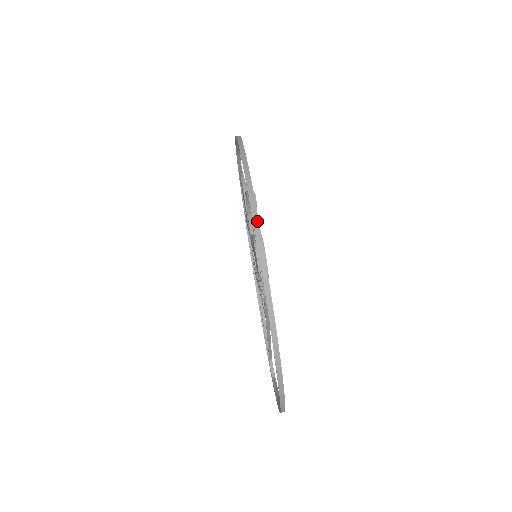
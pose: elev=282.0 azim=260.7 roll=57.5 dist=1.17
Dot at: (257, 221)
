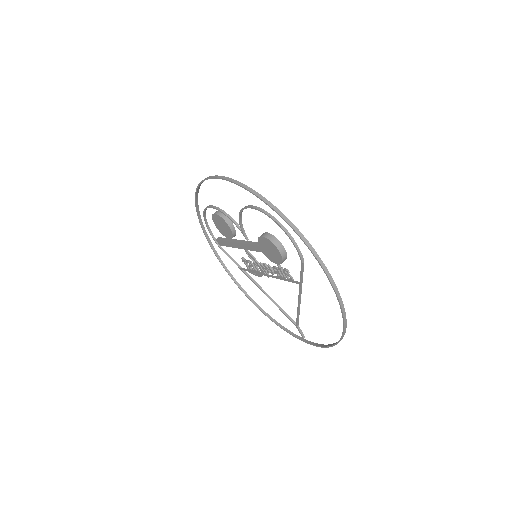
Dot at: (281, 213)
